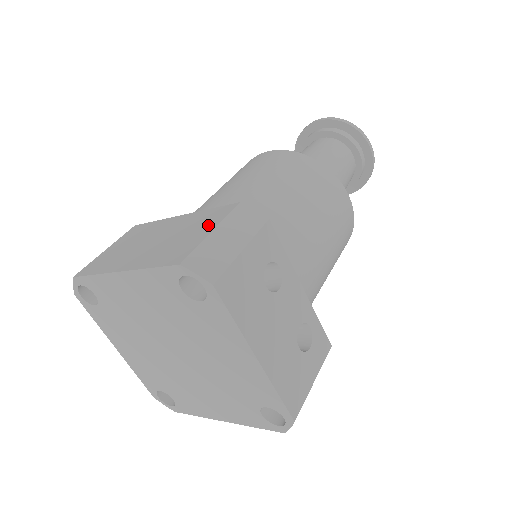
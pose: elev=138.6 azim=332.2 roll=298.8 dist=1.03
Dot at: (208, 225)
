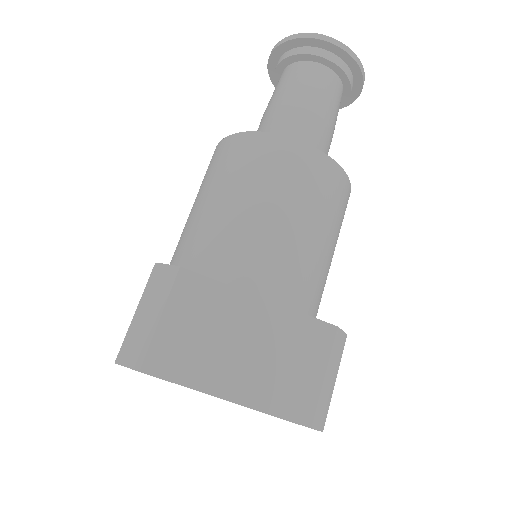
Dot at: (315, 359)
